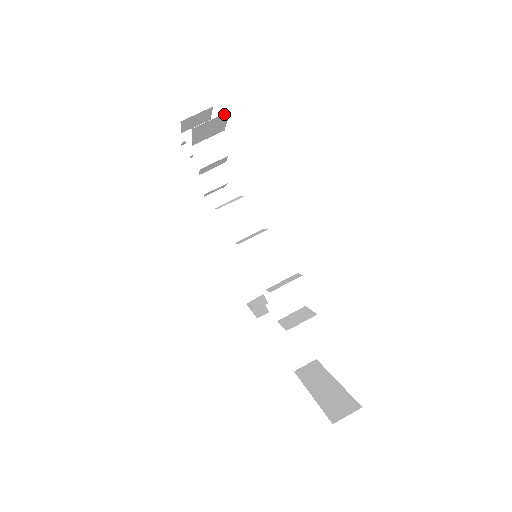
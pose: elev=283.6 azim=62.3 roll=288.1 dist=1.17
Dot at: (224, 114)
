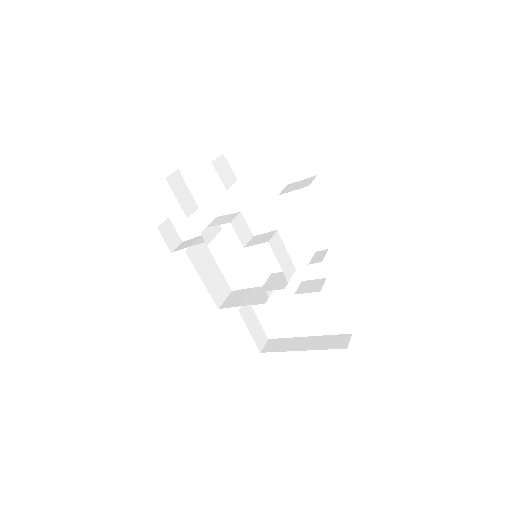
Dot at: occluded
